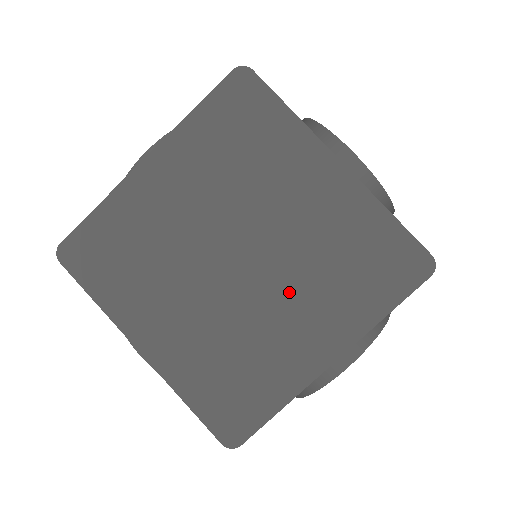
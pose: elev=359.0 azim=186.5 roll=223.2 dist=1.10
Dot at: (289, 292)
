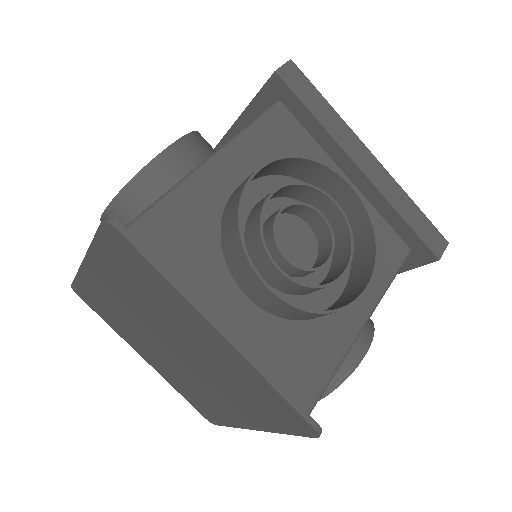
Dot at: (214, 384)
